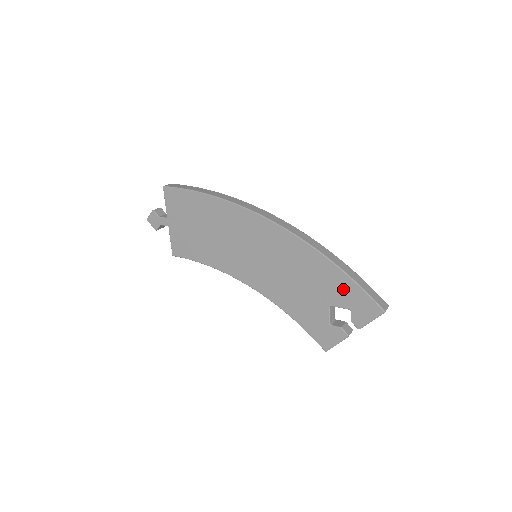
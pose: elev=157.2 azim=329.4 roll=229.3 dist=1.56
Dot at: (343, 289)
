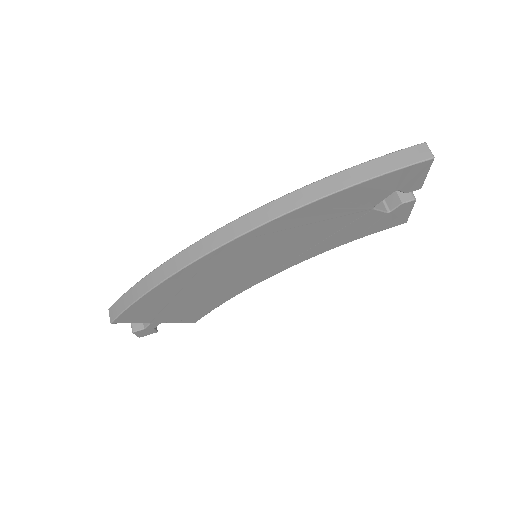
Dot at: (370, 192)
